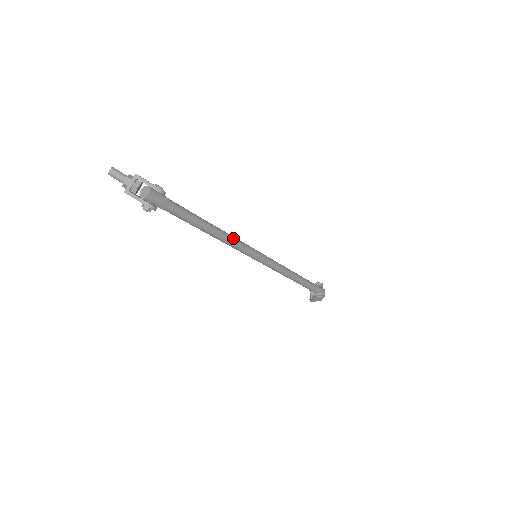
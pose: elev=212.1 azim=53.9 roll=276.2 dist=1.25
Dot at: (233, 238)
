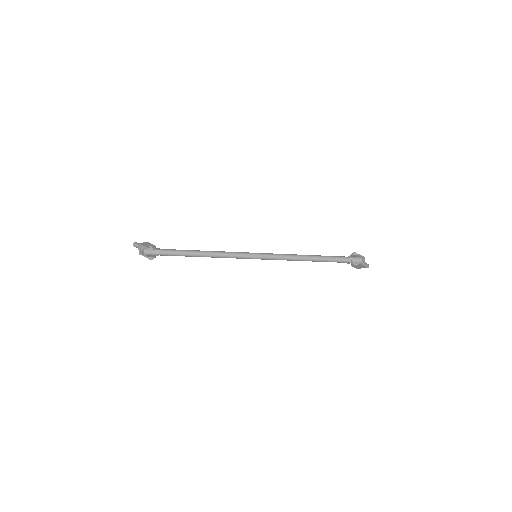
Dot at: (221, 253)
